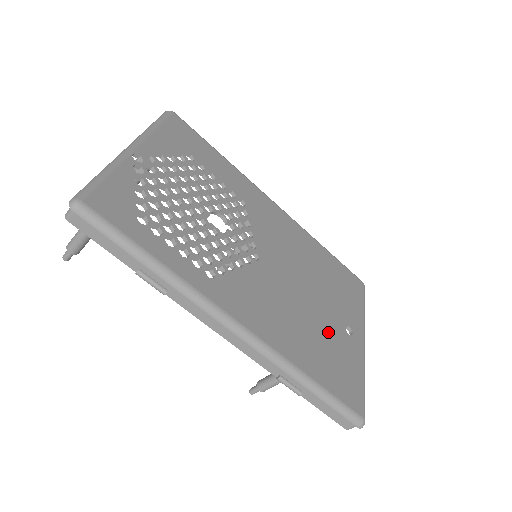
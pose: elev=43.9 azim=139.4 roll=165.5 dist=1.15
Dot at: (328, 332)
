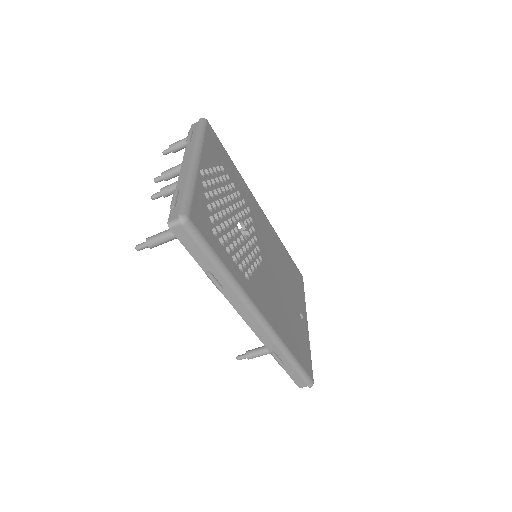
Dot at: (294, 318)
